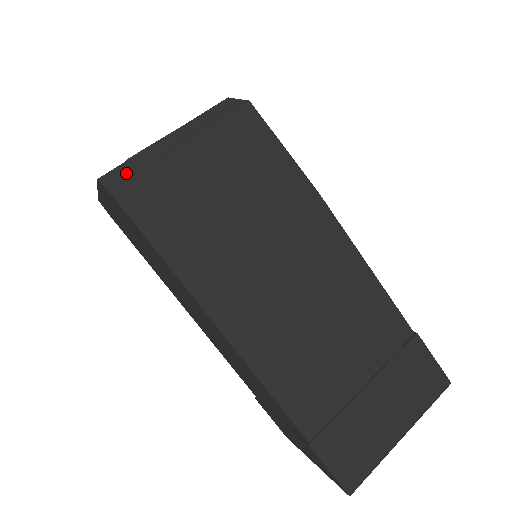
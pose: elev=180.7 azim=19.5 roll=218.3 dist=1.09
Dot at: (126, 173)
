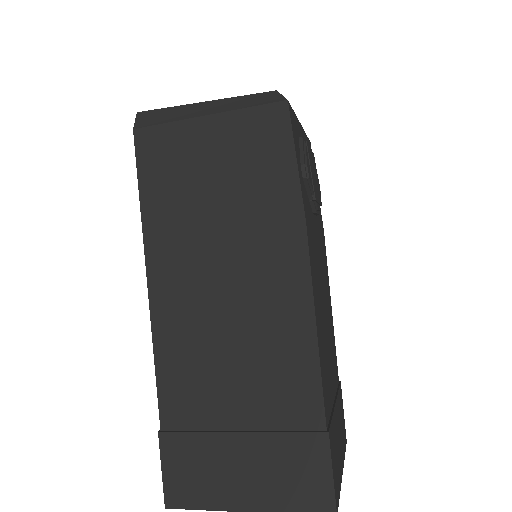
Dot at: (155, 117)
